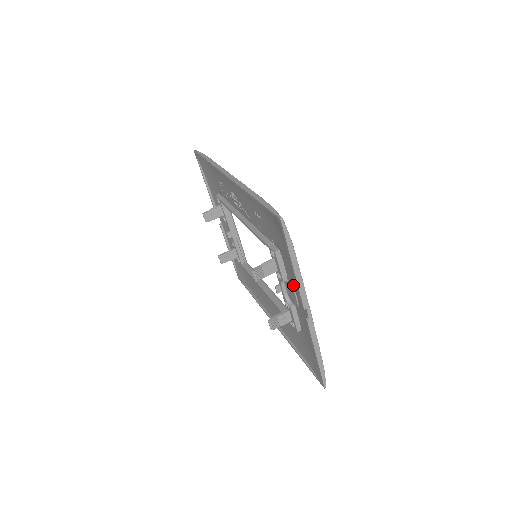
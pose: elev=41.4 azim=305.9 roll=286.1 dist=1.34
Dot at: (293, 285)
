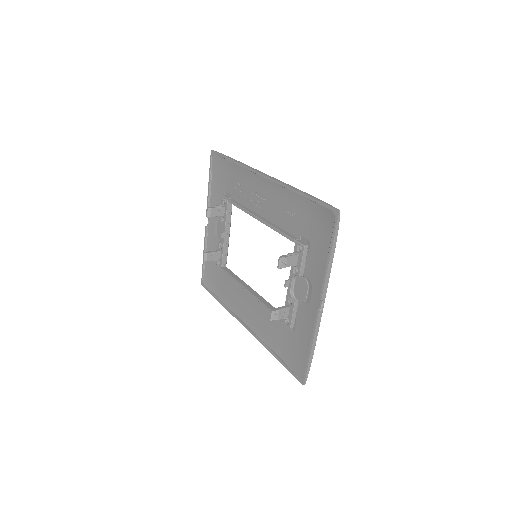
Dot at: (310, 279)
